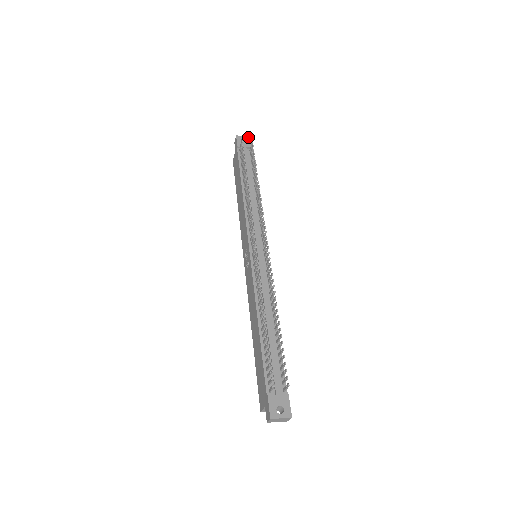
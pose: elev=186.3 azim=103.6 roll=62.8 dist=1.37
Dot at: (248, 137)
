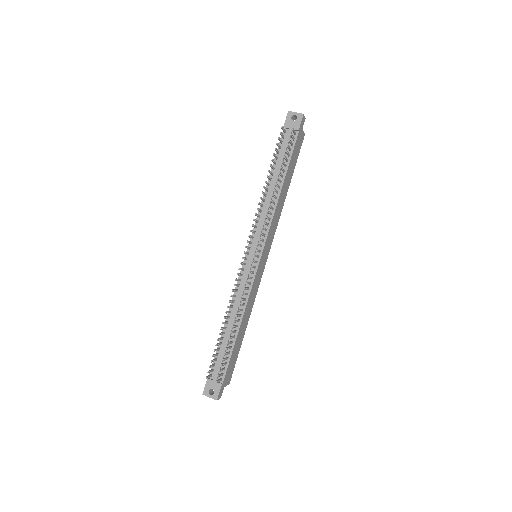
Dot at: (300, 114)
